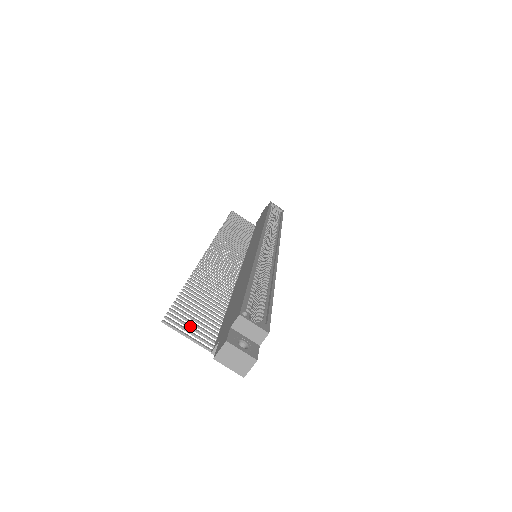
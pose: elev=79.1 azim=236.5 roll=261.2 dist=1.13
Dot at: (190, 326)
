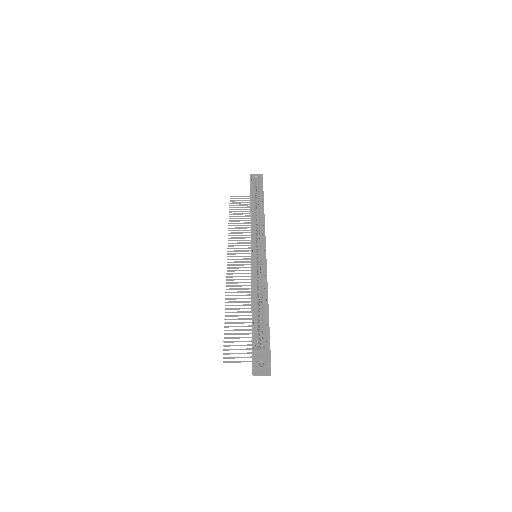
Dot at: (237, 353)
